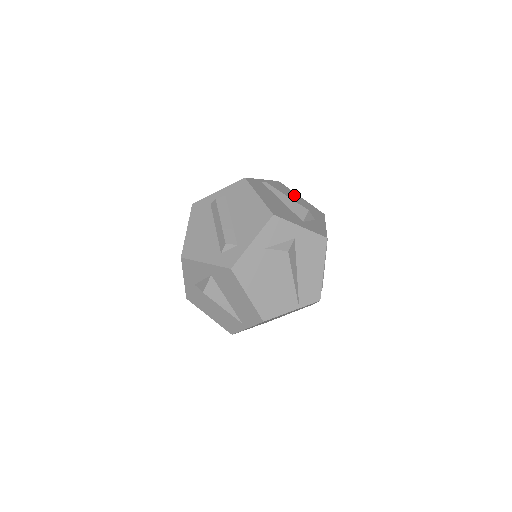
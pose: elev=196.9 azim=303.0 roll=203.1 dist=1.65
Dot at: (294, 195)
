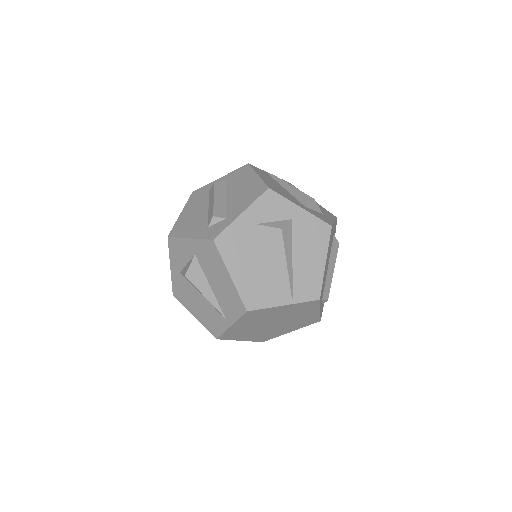
Dot at: occluded
